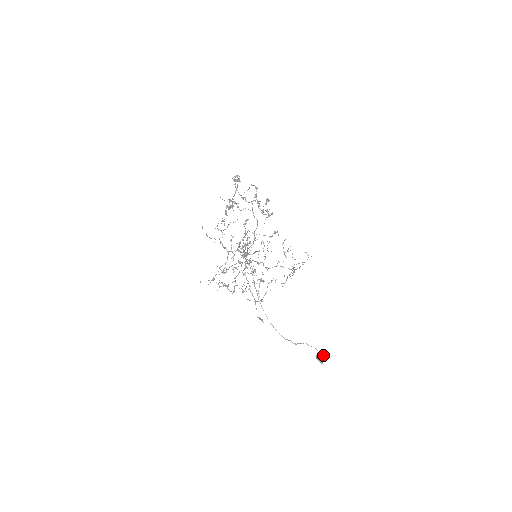
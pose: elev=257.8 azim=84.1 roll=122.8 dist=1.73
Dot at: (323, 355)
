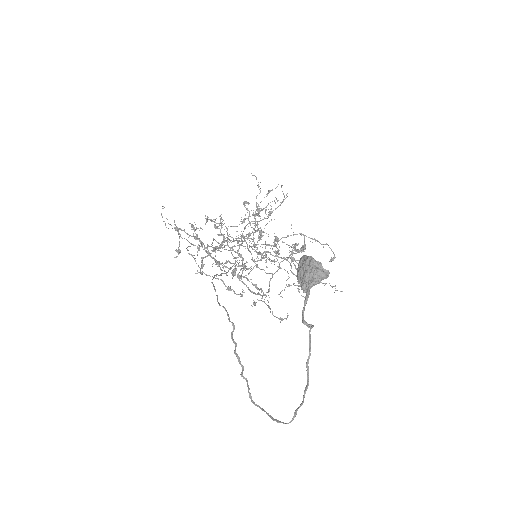
Dot at: (317, 281)
